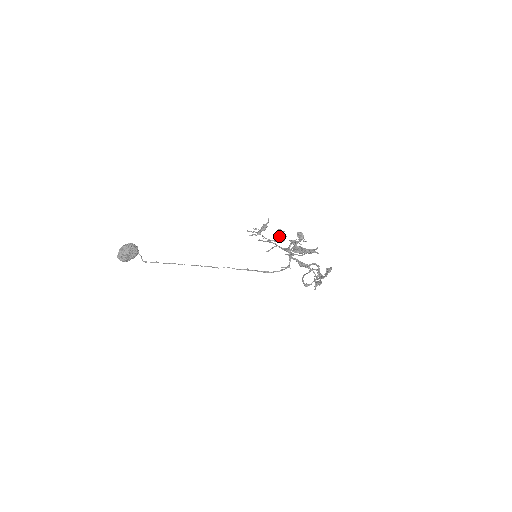
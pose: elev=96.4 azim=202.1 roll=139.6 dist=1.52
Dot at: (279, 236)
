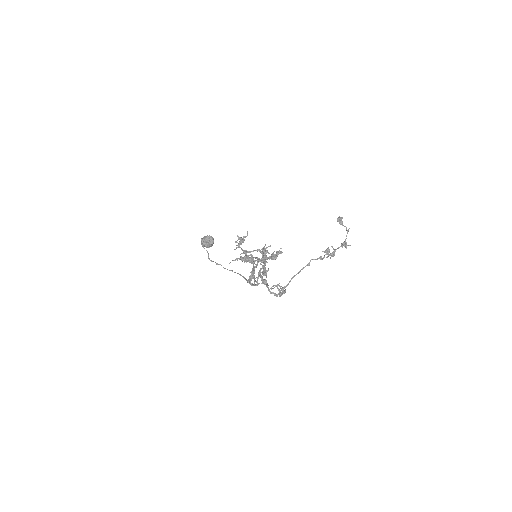
Dot at: occluded
